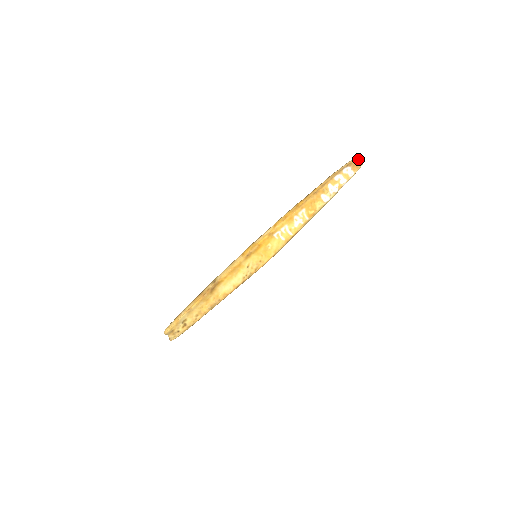
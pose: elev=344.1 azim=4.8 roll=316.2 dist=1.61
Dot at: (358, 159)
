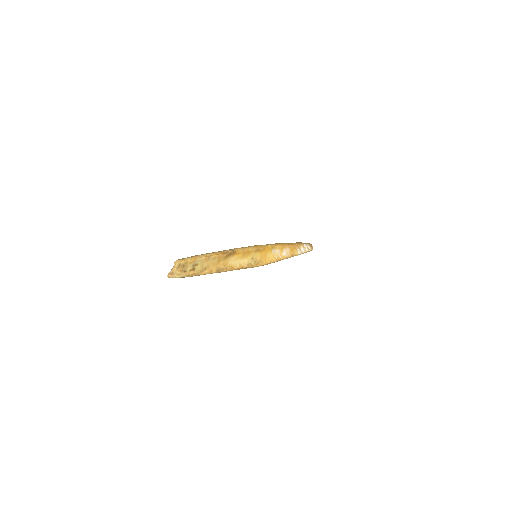
Dot at: occluded
